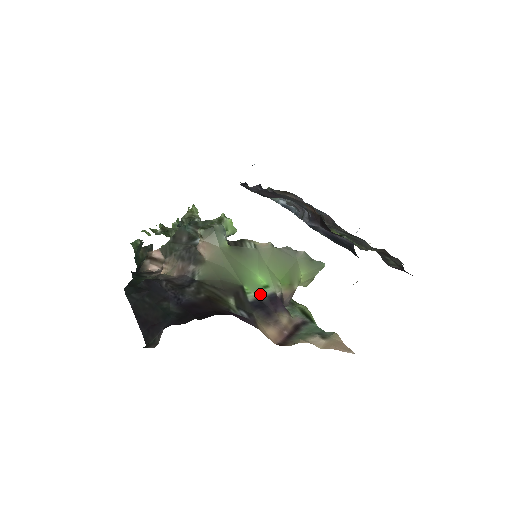
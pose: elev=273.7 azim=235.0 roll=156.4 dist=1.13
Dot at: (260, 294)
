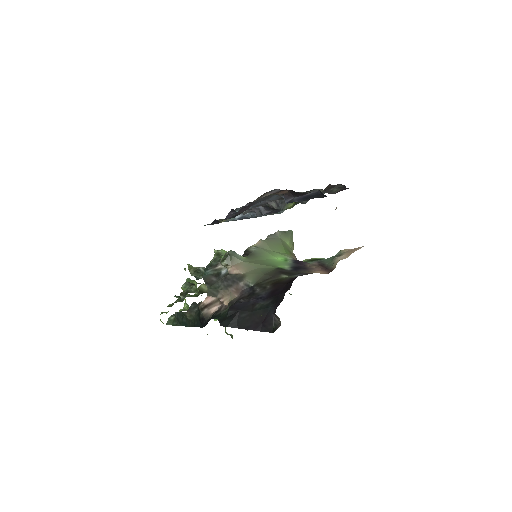
Dot at: (289, 264)
